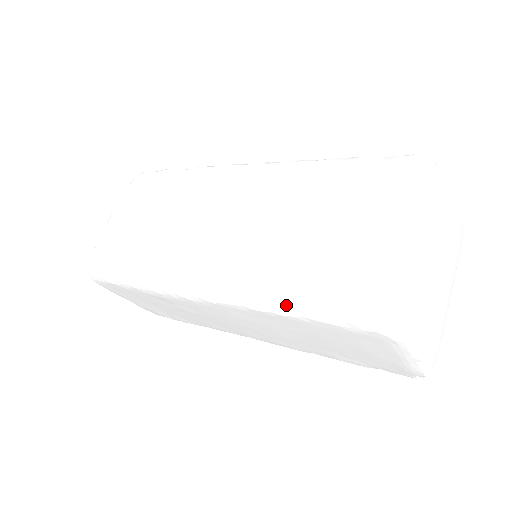
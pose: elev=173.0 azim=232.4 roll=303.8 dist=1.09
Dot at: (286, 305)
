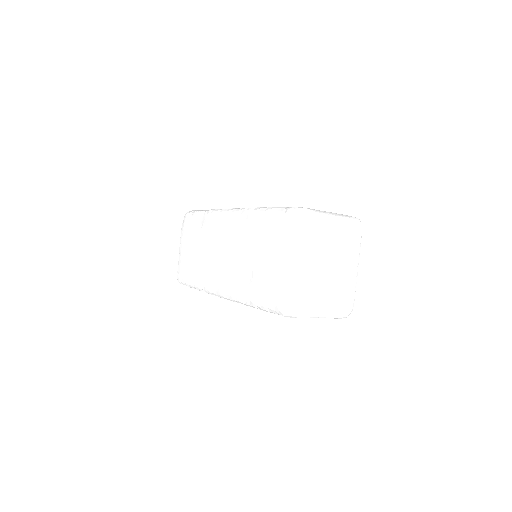
Dot at: (252, 304)
